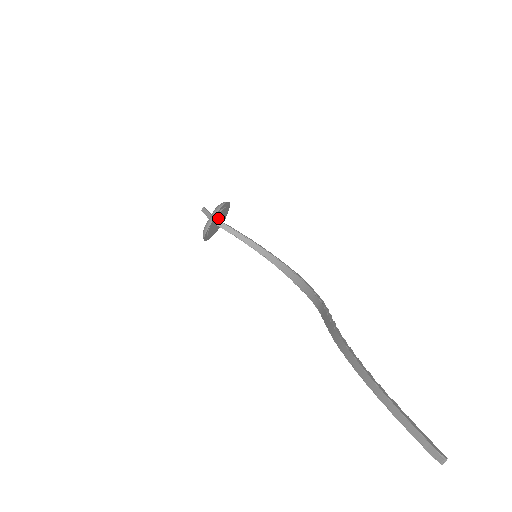
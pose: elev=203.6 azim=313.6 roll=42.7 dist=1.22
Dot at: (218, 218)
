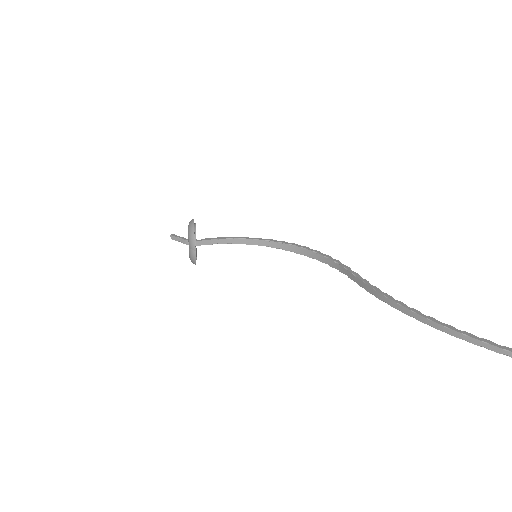
Dot at: occluded
